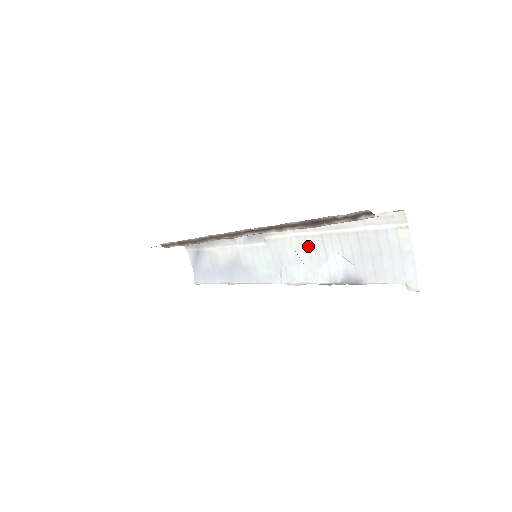
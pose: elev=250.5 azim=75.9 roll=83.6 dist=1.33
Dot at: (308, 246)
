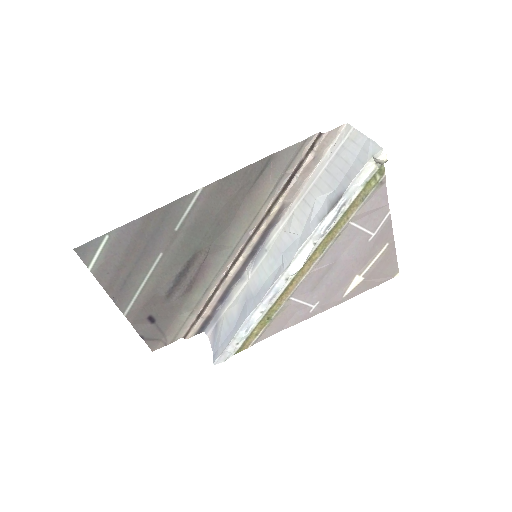
Dot at: (297, 217)
